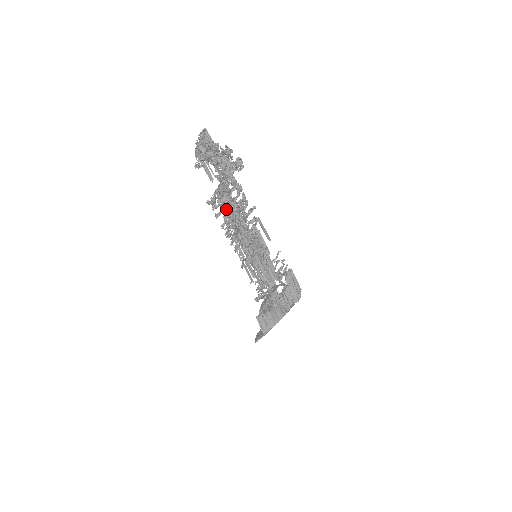
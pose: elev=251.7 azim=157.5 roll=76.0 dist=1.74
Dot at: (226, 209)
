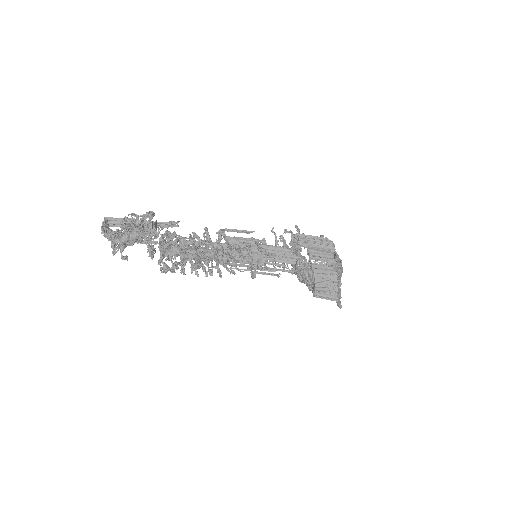
Dot at: (181, 262)
